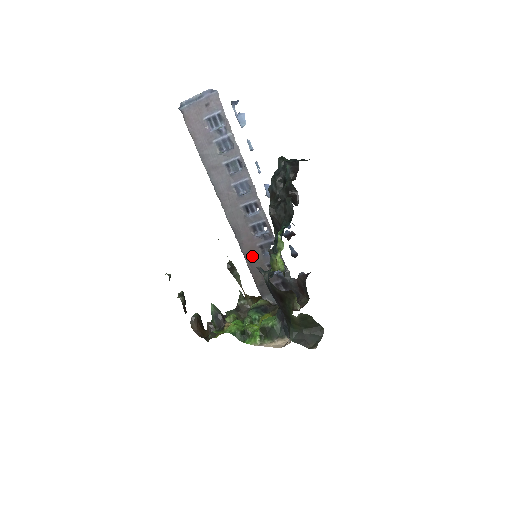
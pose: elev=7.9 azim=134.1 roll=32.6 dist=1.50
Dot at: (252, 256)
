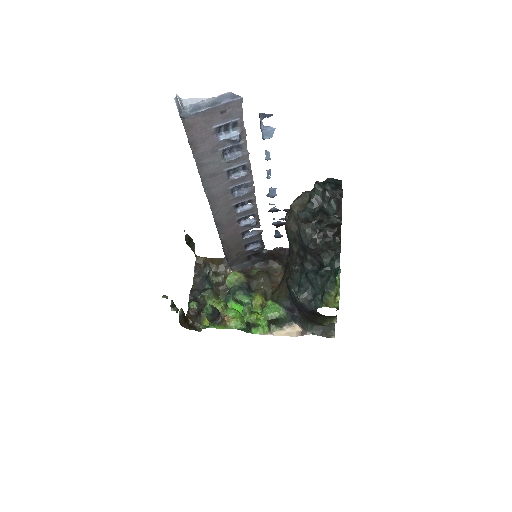
Dot at: (231, 241)
